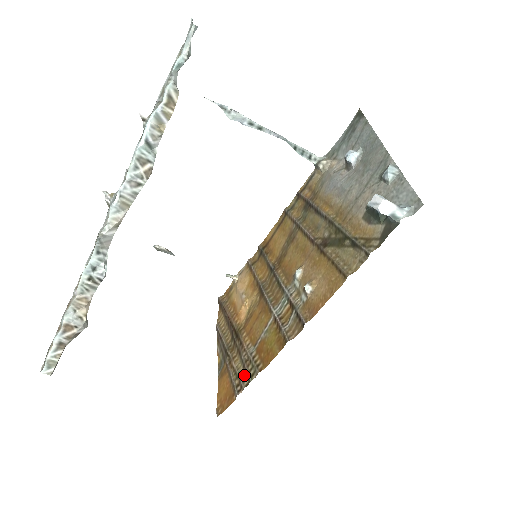
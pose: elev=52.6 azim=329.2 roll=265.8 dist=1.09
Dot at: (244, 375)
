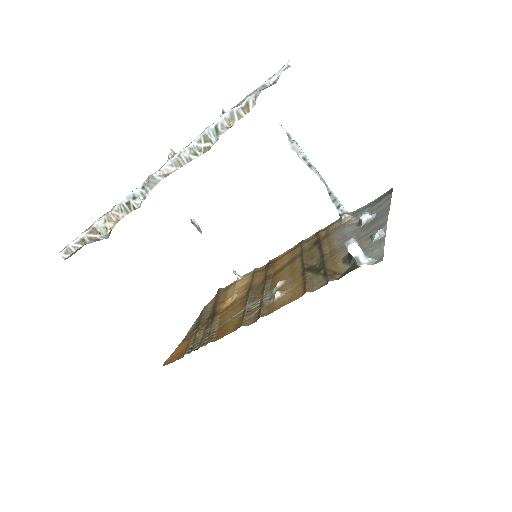
Dot at: (199, 343)
